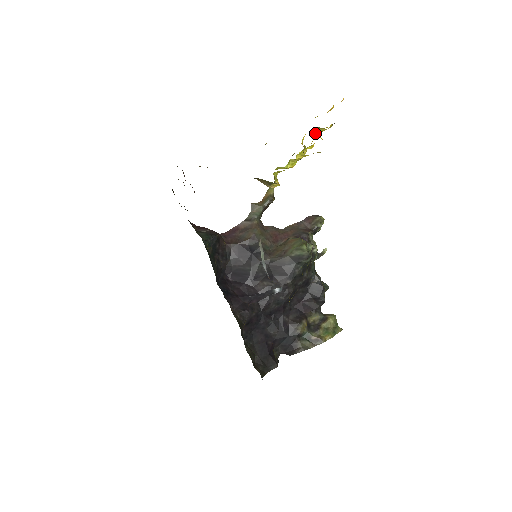
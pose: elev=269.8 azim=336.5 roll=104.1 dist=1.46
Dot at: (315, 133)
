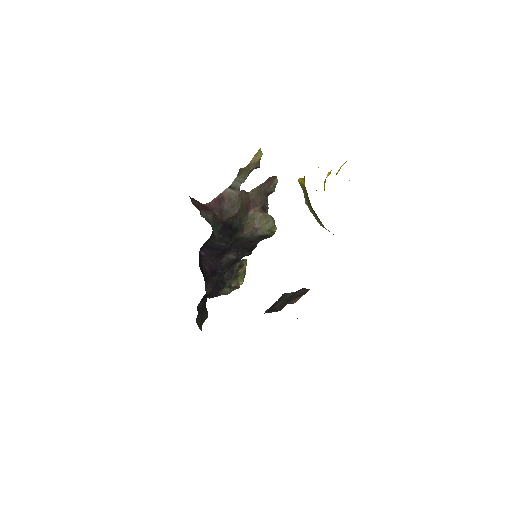
Dot at: occluded
